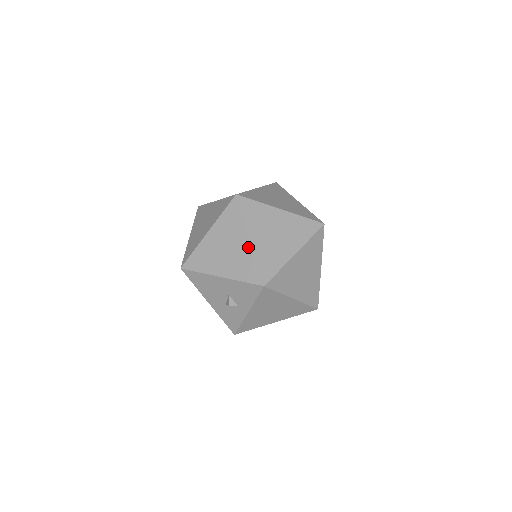
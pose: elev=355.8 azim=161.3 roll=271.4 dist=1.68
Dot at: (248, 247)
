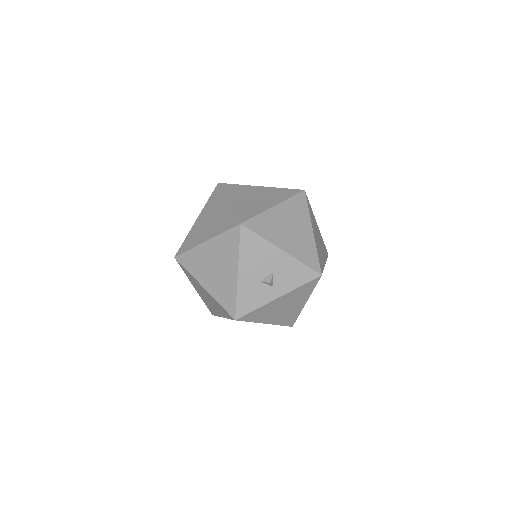
Dot at: (311, 237)
